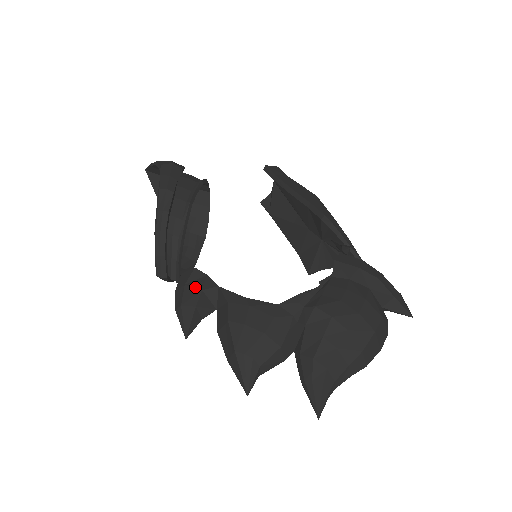
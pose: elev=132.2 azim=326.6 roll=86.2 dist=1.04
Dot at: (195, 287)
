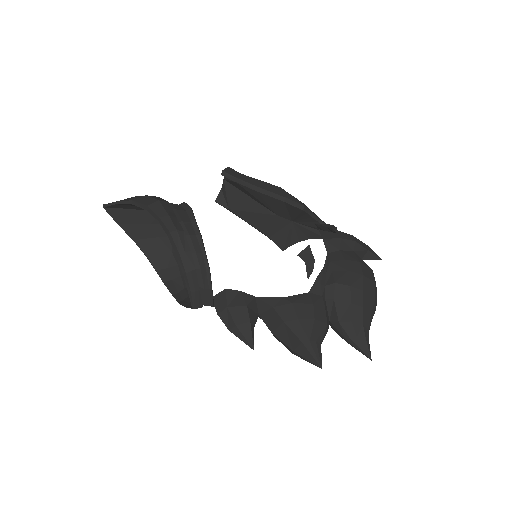
Dot at: (238, 306)
